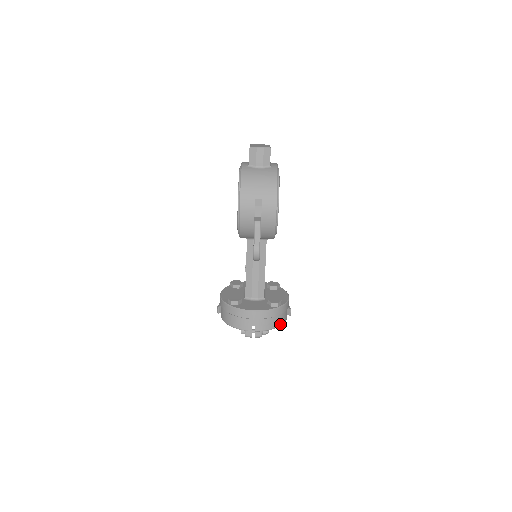
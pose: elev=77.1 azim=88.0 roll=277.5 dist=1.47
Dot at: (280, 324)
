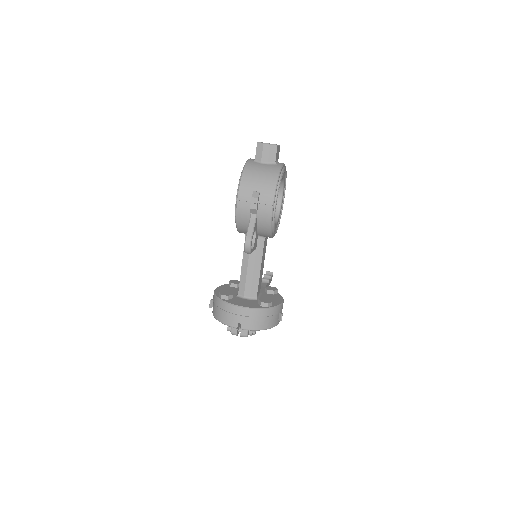
Dot at: (268, 327)
